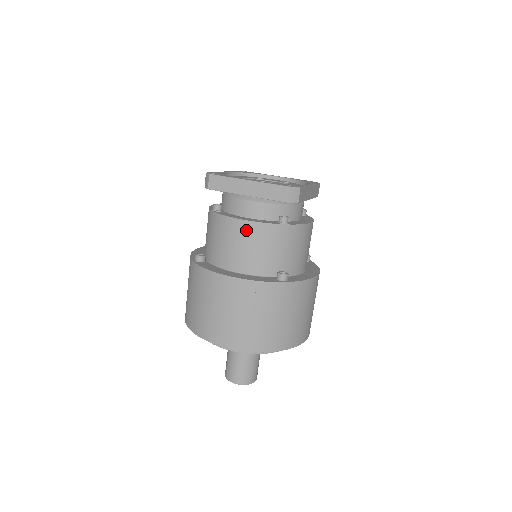
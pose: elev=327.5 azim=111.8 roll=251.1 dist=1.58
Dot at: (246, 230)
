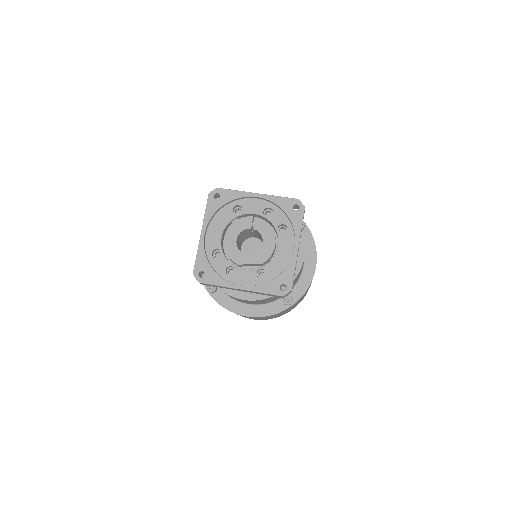
Dot at: (250, 301)
